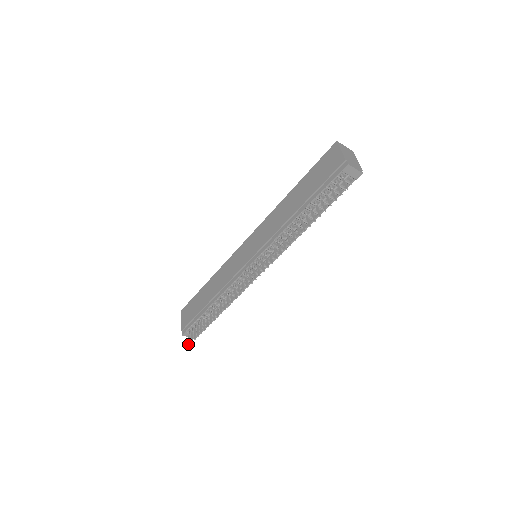
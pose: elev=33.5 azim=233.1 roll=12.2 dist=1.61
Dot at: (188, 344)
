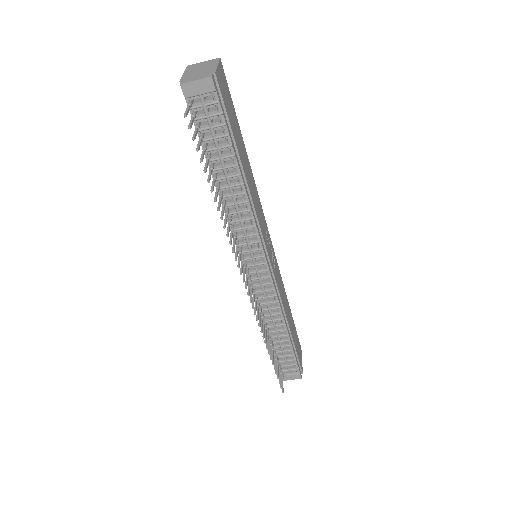
Dot at: occluded
